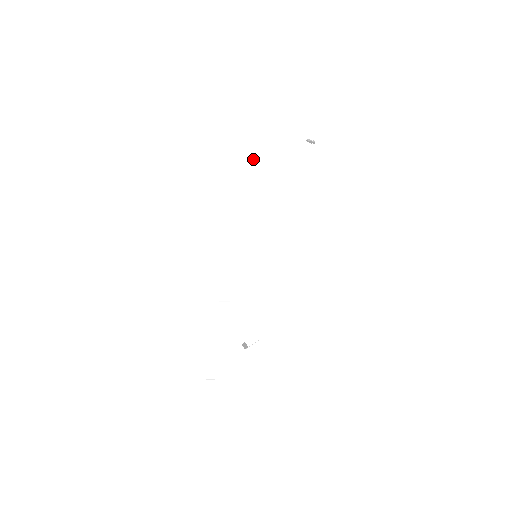
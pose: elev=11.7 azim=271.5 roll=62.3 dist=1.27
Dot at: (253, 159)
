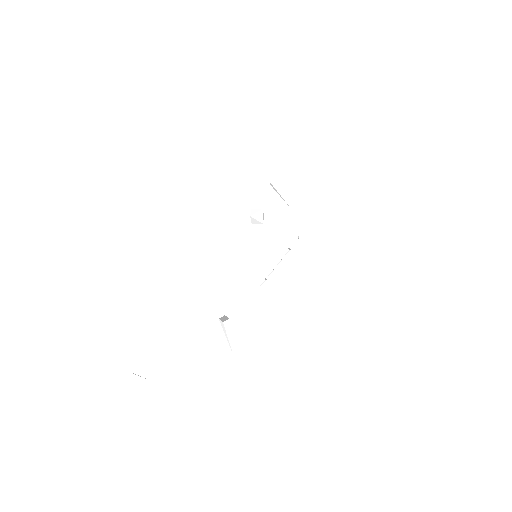
Dot at: occluded
